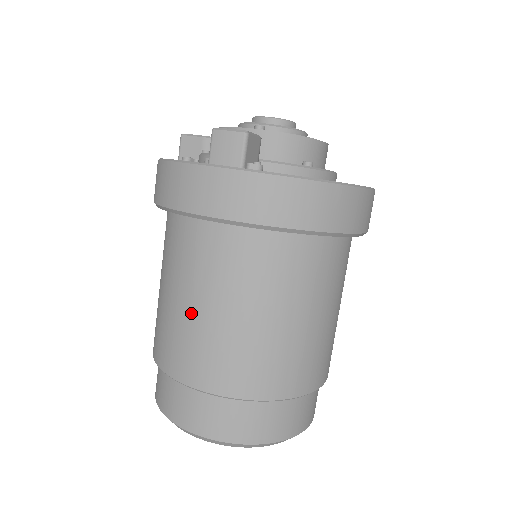
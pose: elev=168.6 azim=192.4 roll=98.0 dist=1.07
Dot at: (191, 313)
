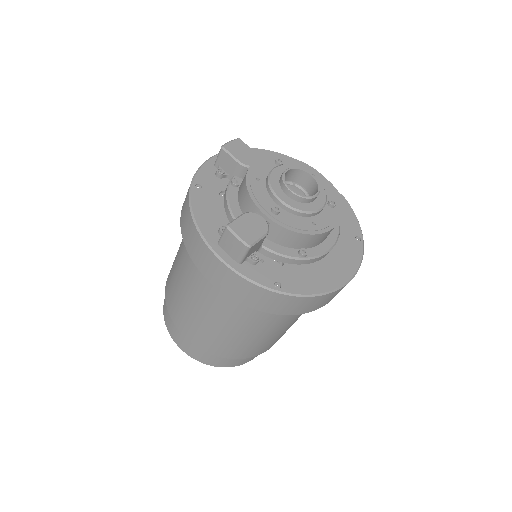
Dot at: (188, 303)
